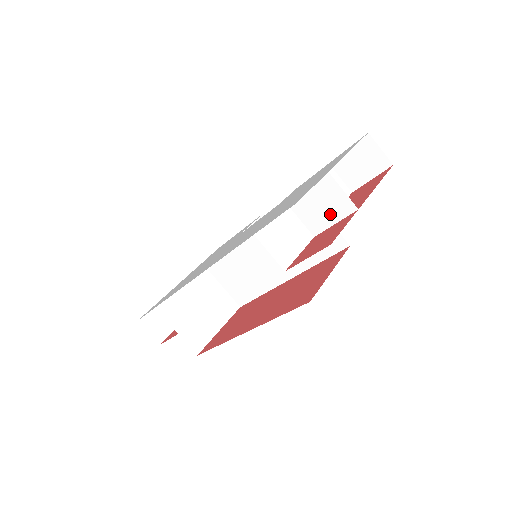
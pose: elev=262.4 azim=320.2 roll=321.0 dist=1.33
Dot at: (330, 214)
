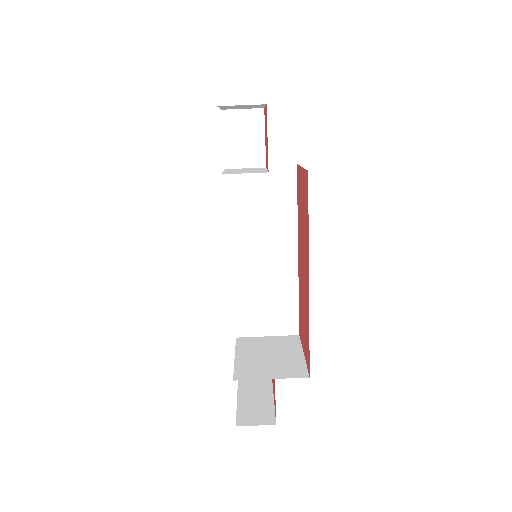
Dot at: (255, 136)
